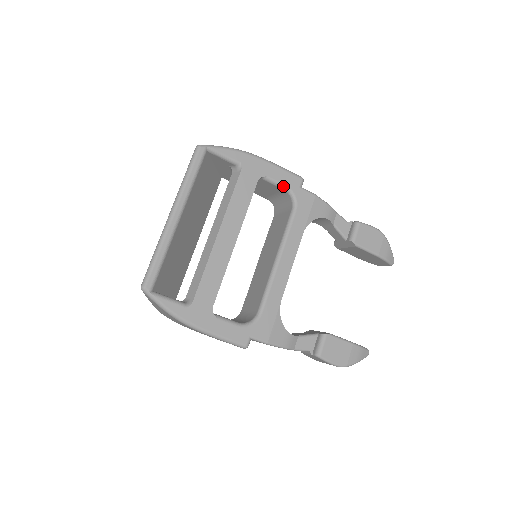
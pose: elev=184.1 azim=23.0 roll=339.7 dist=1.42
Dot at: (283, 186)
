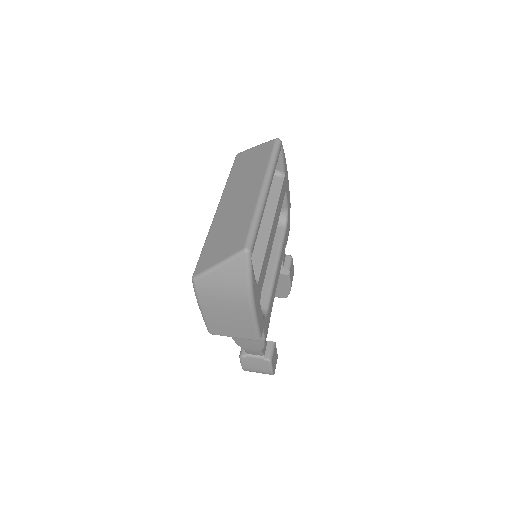
Dot at: (287, 206)
